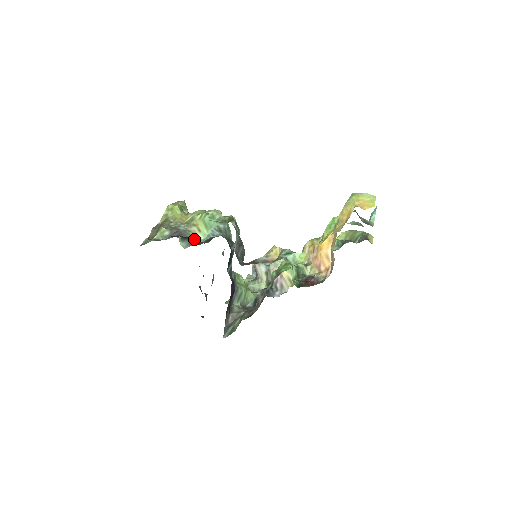
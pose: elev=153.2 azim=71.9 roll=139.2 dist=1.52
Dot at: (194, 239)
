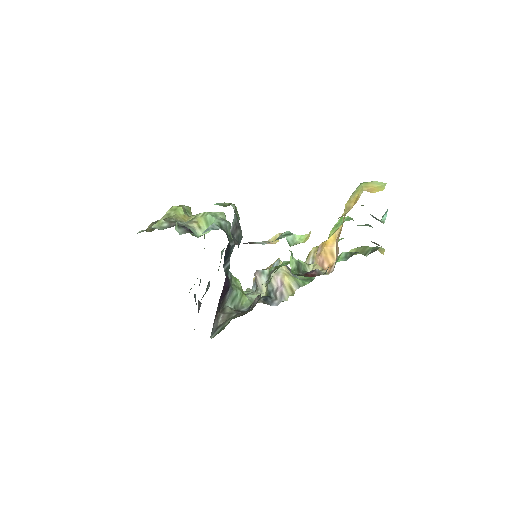
Dot at: (192, 233)
